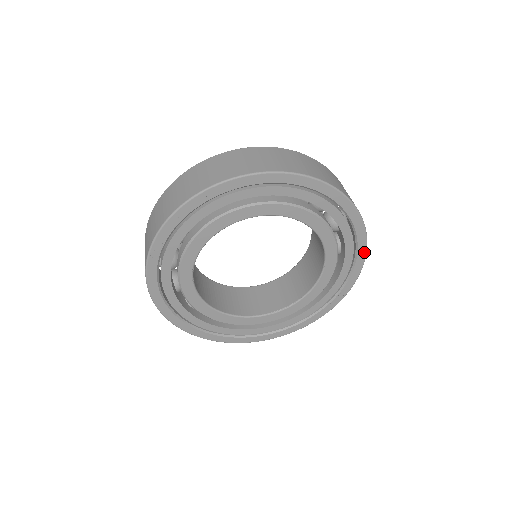
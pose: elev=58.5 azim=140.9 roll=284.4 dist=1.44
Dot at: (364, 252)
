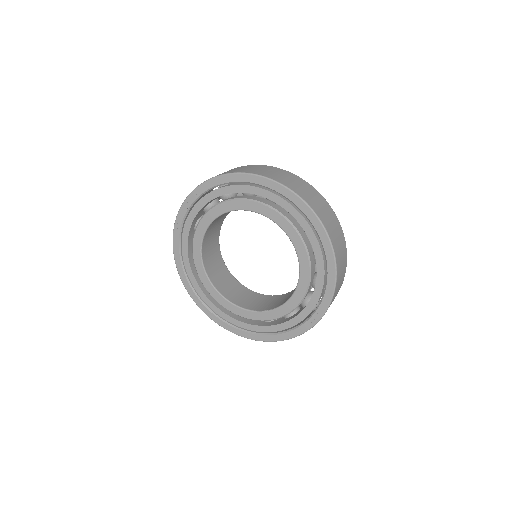
Dot at: (333, 262)
